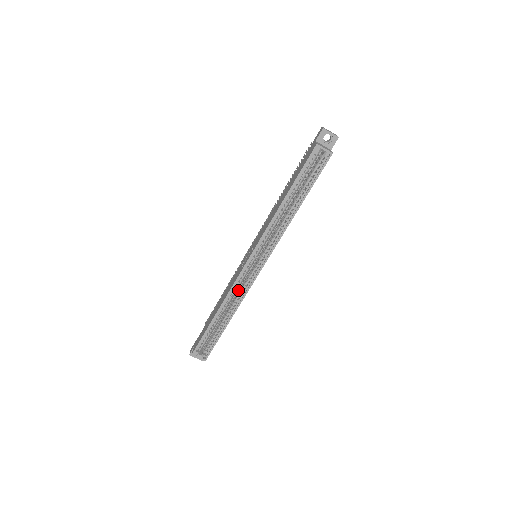
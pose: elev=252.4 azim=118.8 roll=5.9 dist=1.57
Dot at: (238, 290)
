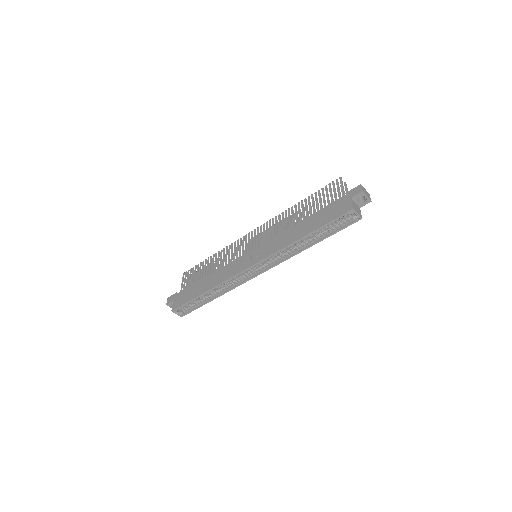
Dot at: occluded
